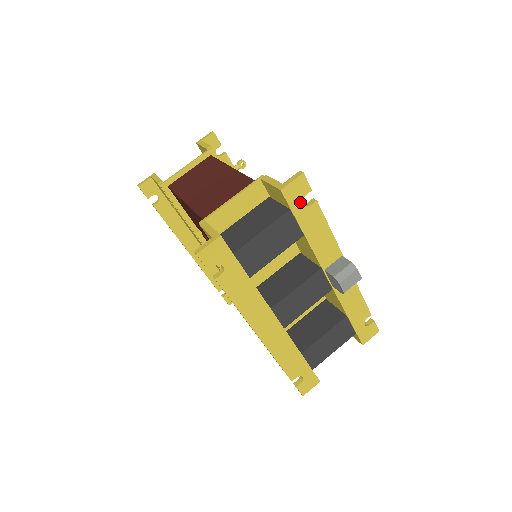
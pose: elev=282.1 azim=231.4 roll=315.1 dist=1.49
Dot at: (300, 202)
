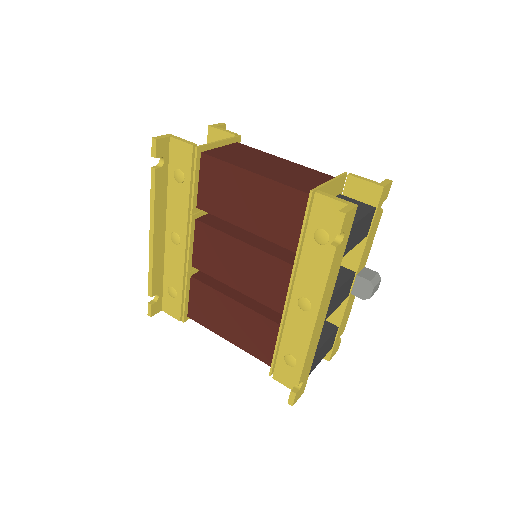
Dot at: (381, 204)
